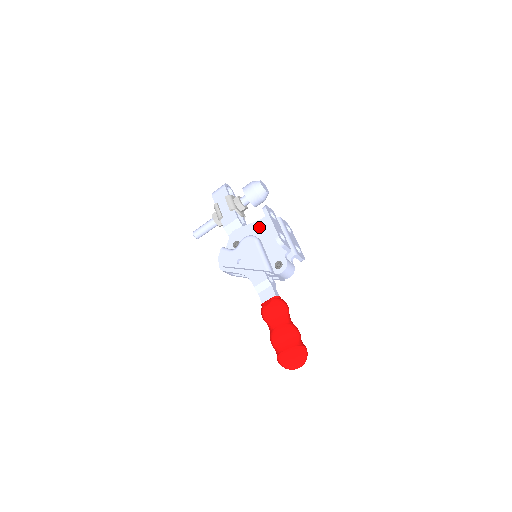
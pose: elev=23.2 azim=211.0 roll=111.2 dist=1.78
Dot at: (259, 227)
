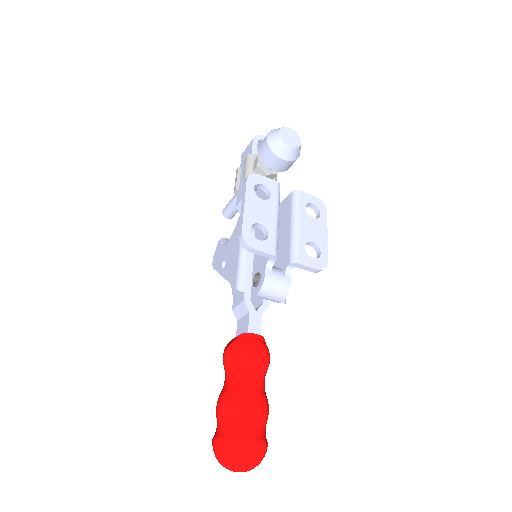
Dot at: occluded
